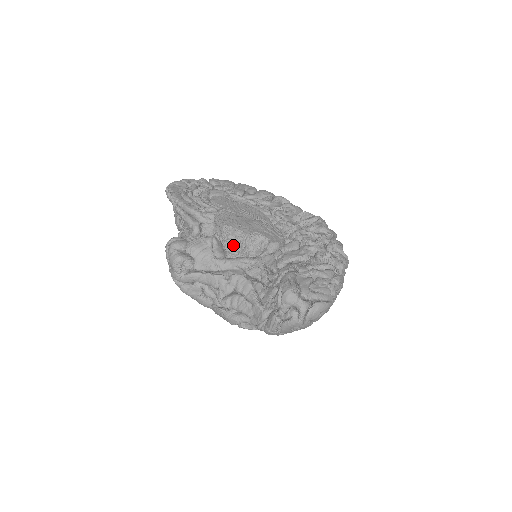
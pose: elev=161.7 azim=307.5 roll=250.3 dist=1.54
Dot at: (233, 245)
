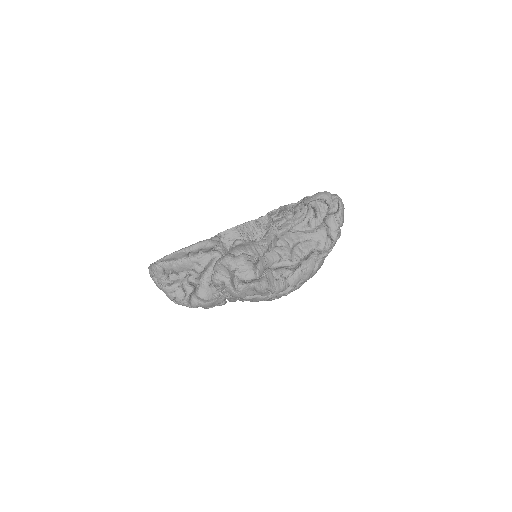
Dot at: (250, 238)
